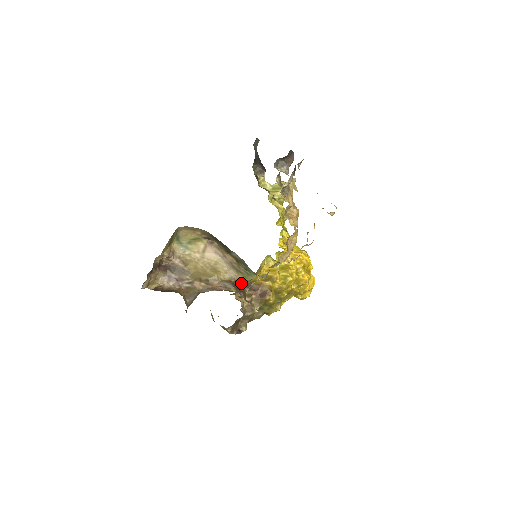
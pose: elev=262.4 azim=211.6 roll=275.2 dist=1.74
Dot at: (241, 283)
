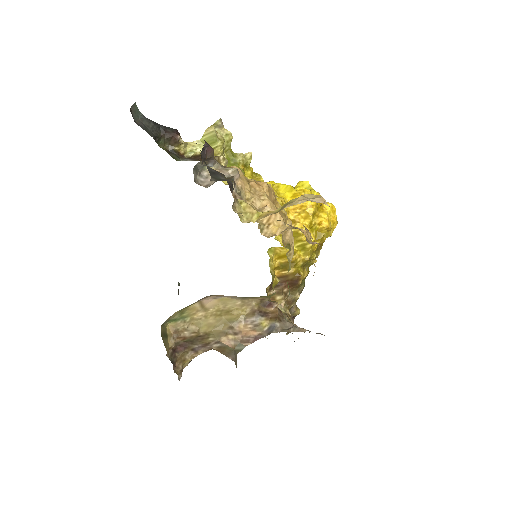
Dot at: (265, 302)
